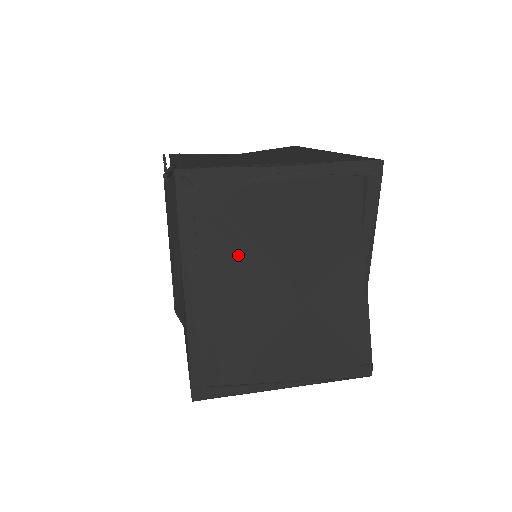
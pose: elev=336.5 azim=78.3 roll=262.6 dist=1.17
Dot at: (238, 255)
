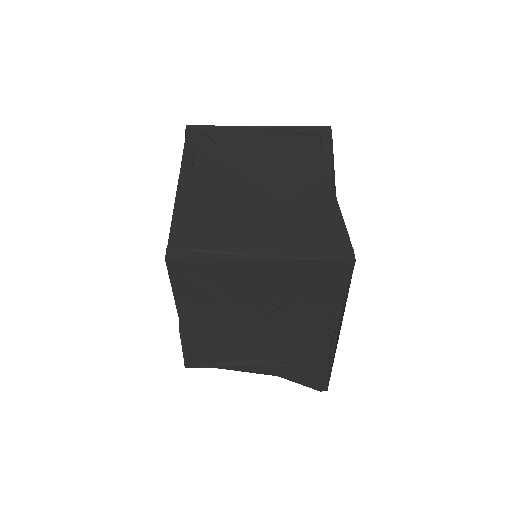
Dot at: (223, 168)
